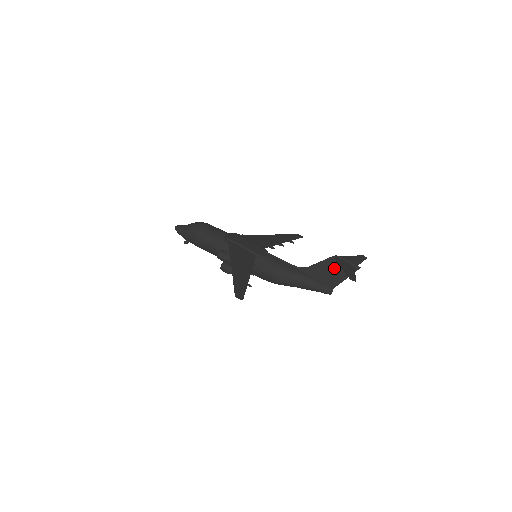
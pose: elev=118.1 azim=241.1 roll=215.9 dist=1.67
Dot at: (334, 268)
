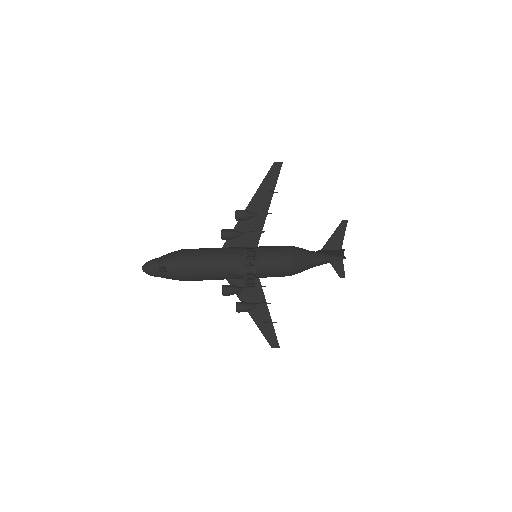
Dot at: (328, 252)
